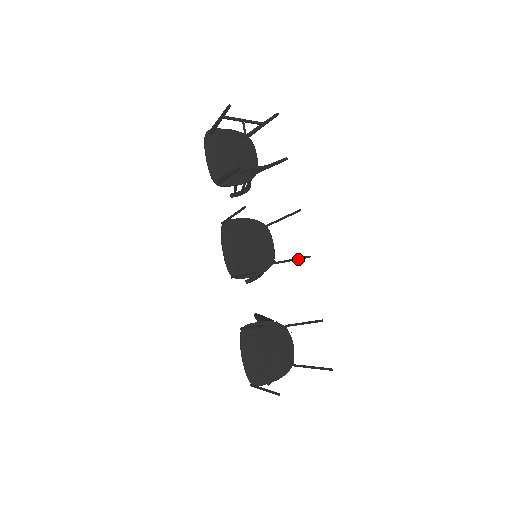
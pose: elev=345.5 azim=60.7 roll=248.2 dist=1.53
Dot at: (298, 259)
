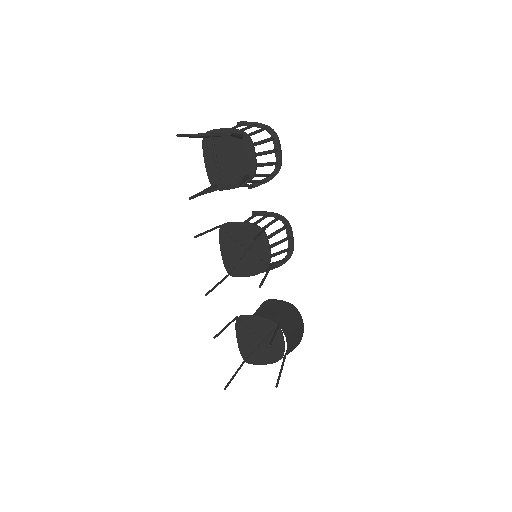
Dot at: (262, 281)
